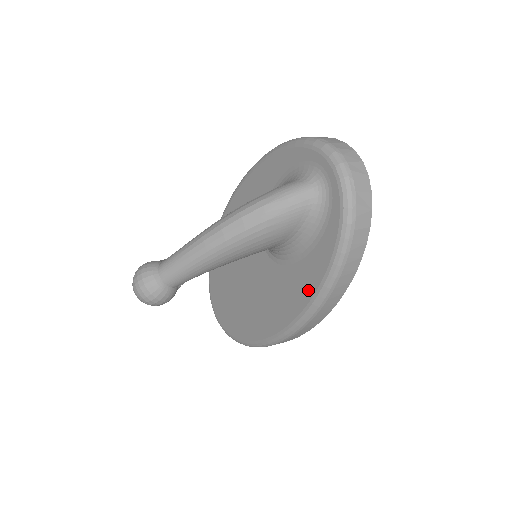
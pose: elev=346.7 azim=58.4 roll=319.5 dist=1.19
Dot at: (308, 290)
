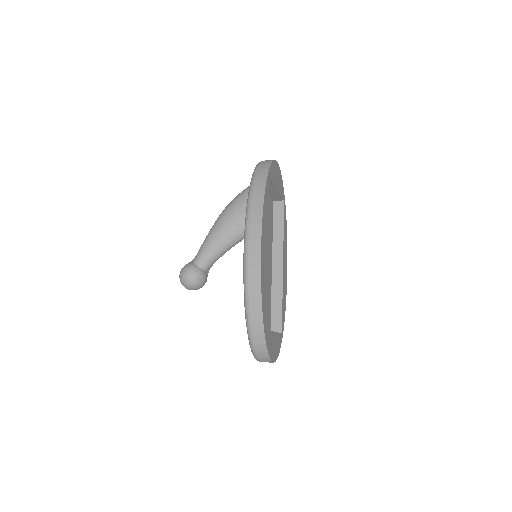
Dot at: occluded
